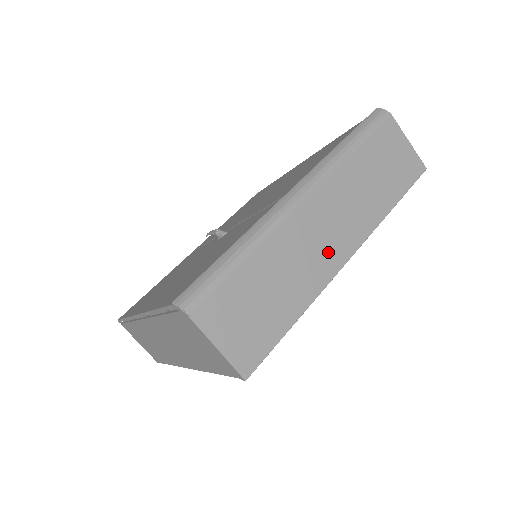
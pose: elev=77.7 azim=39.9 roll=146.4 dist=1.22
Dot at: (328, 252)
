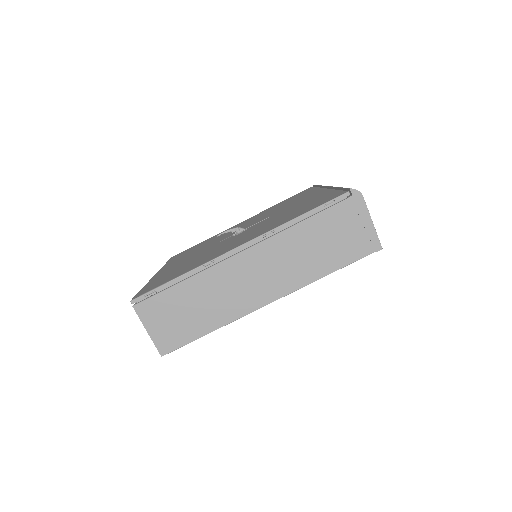
Dot at: occluded
